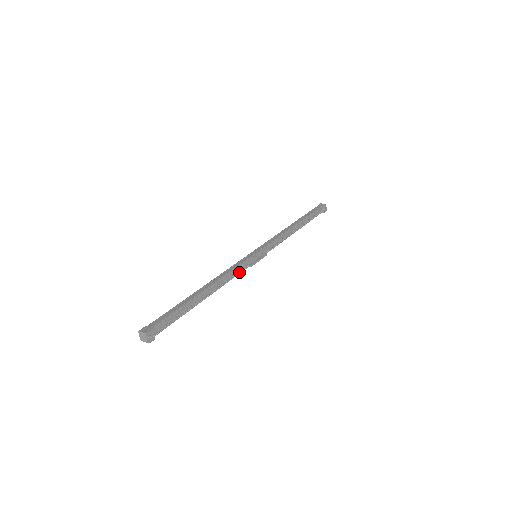
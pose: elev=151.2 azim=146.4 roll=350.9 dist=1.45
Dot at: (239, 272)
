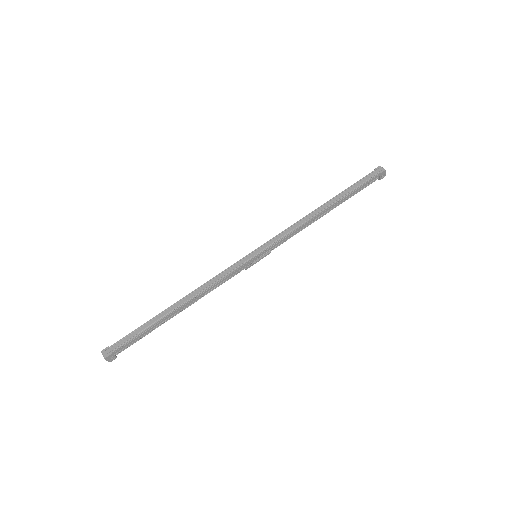
Dot at: (229, 277)
